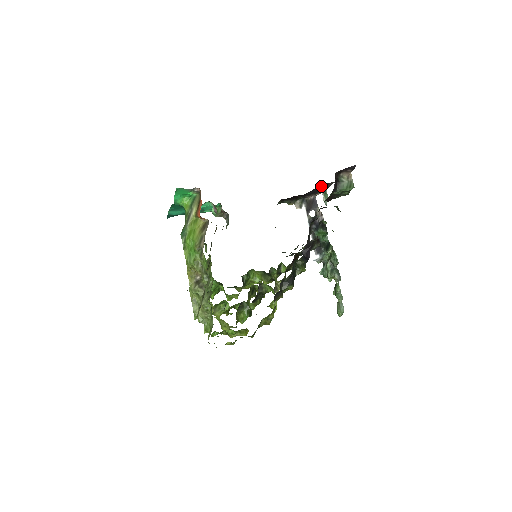
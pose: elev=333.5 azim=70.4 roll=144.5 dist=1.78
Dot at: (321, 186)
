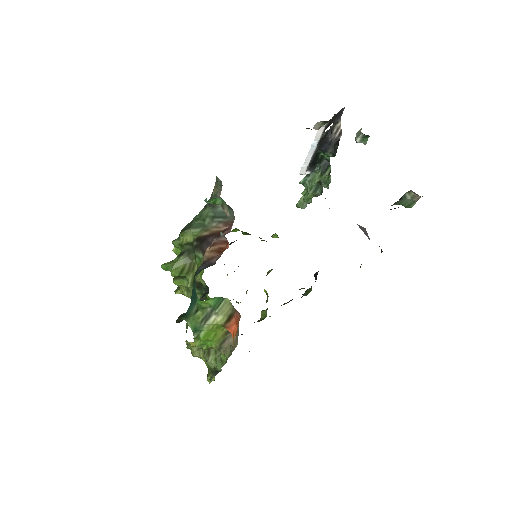
Dot at: occluded
